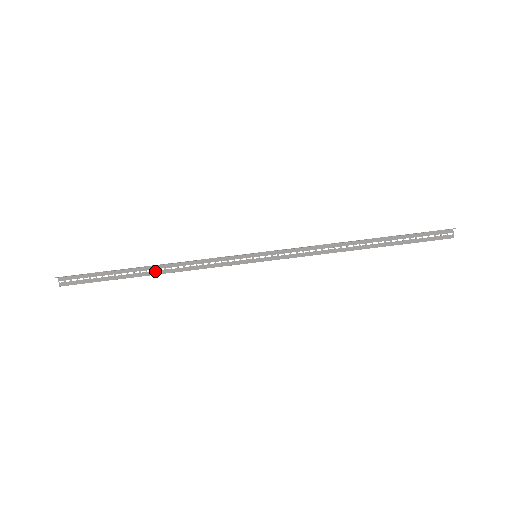
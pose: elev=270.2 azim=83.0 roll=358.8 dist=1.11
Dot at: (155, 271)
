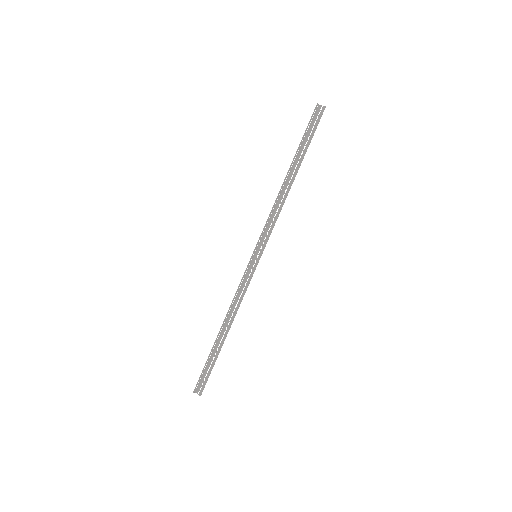
Dot at: (227, 329)
